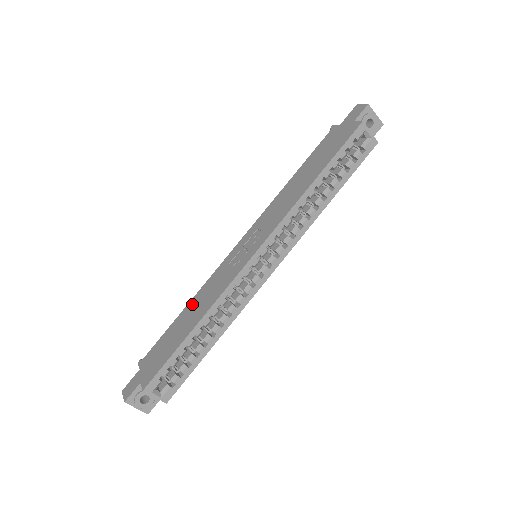
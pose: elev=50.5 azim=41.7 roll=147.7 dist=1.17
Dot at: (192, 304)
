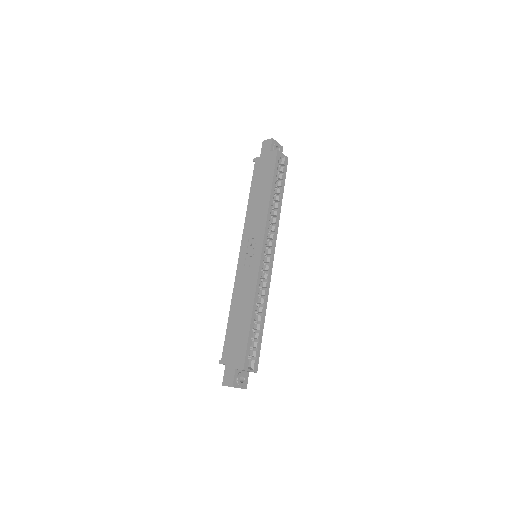
Dot at: (235, 305)
